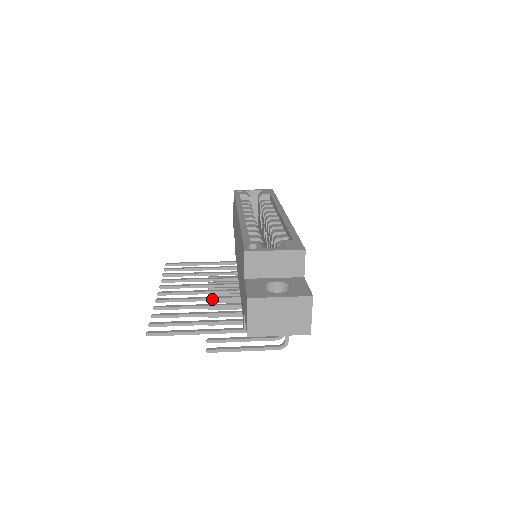
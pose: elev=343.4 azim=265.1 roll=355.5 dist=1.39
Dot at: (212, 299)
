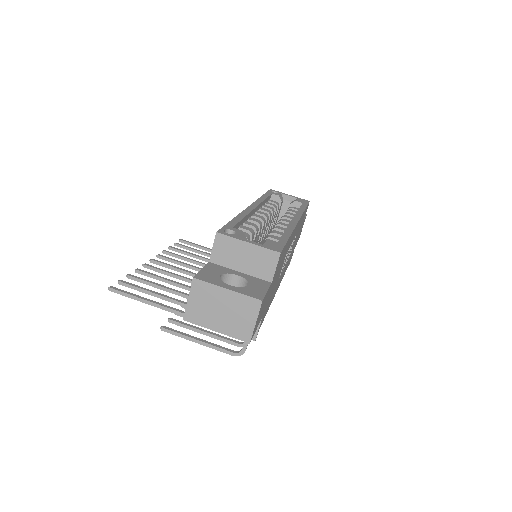
Dot at: occluded
